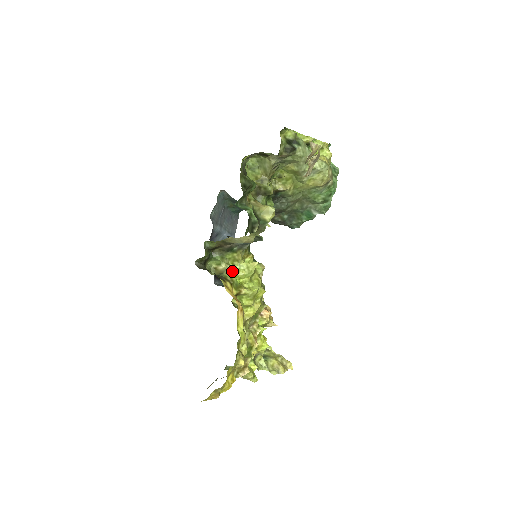
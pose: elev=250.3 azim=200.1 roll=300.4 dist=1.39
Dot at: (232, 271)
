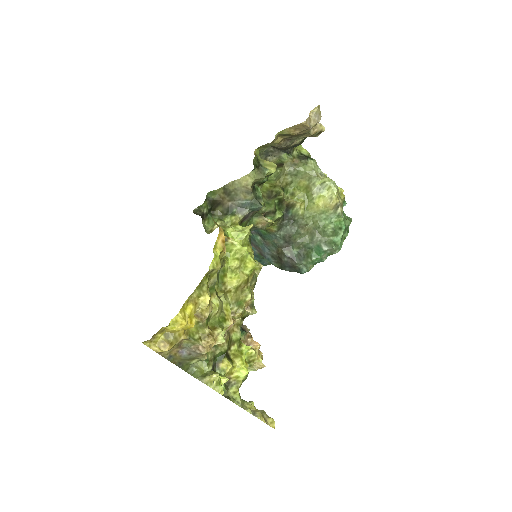
Dot at: (226, 226)
